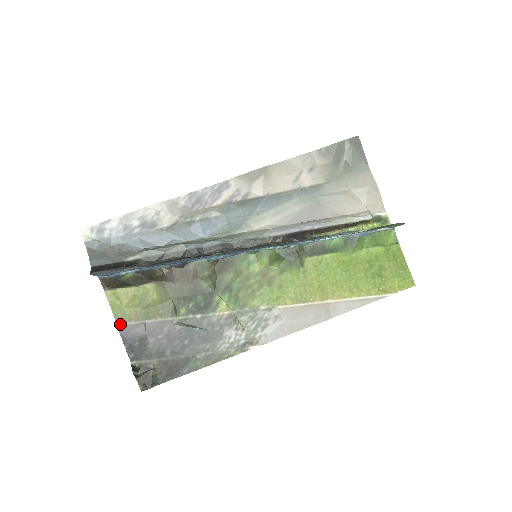
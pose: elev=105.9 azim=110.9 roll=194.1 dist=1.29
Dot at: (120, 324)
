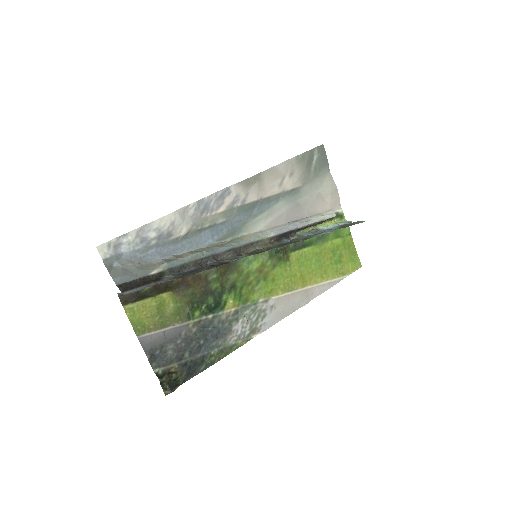
Dot at: (140, 336)
